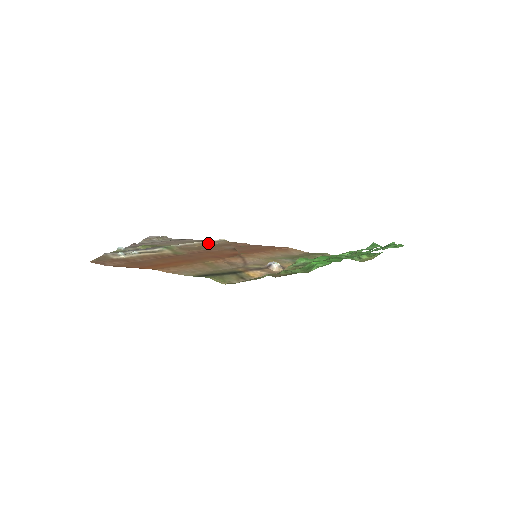
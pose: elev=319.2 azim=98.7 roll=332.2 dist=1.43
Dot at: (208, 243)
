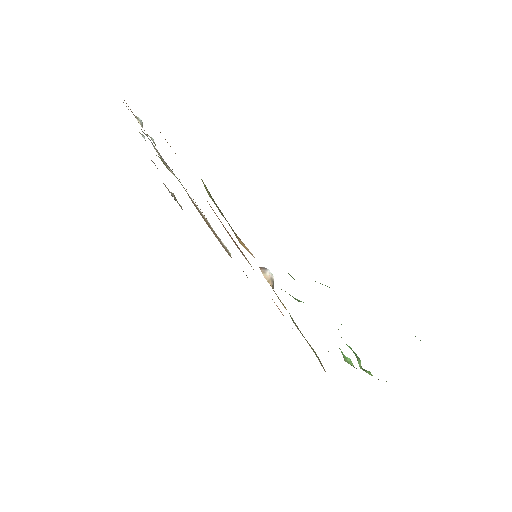
Dot at: (215, 233)
